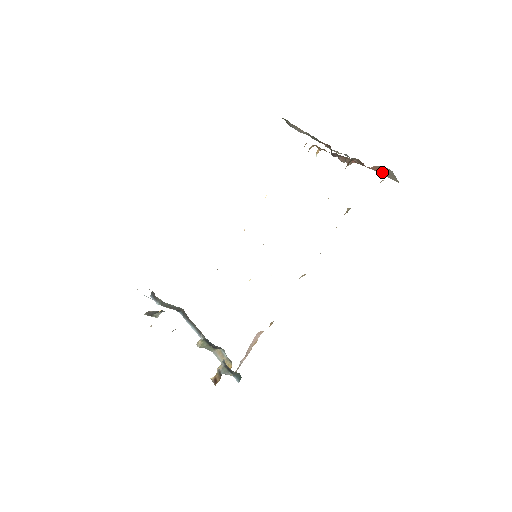
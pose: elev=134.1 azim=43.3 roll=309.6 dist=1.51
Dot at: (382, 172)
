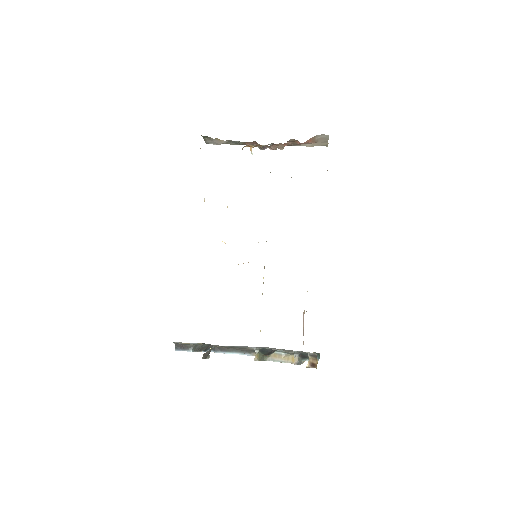
Dot at: (314, 142)
